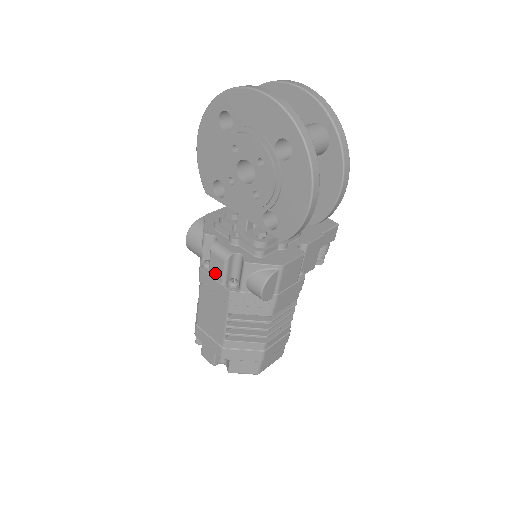
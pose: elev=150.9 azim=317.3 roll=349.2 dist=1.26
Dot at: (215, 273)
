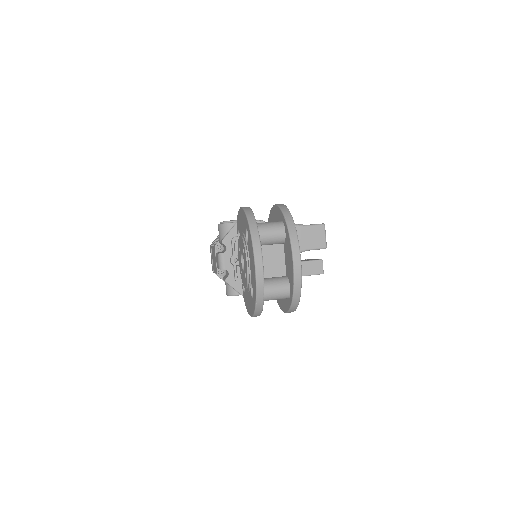
Dot at: occluded
